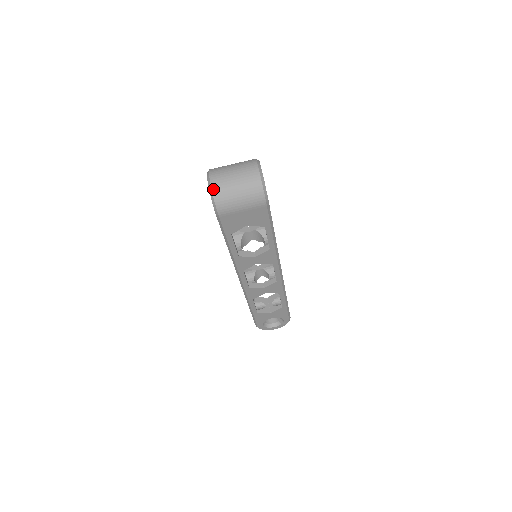
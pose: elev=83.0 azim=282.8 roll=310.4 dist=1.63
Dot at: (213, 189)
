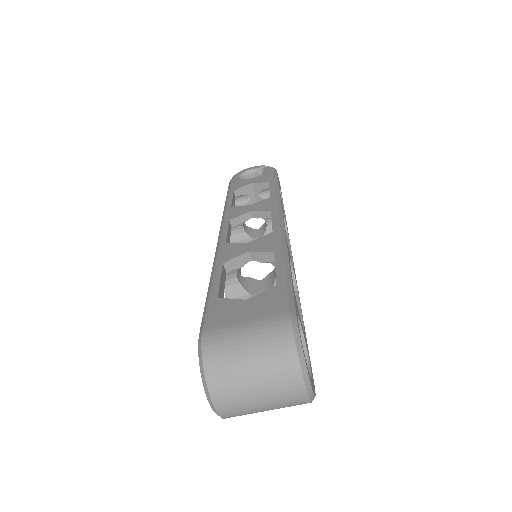
Dot at: (224, 418)
